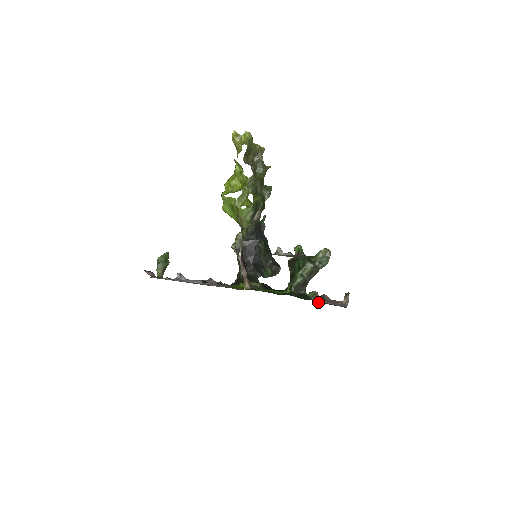
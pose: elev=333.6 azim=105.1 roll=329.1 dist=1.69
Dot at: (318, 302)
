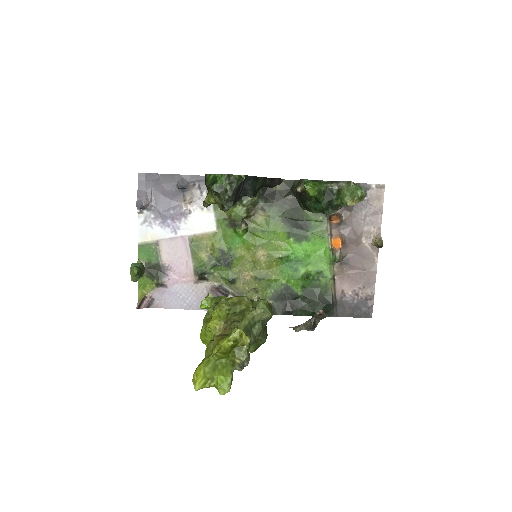
Dot at: (342, 294)
